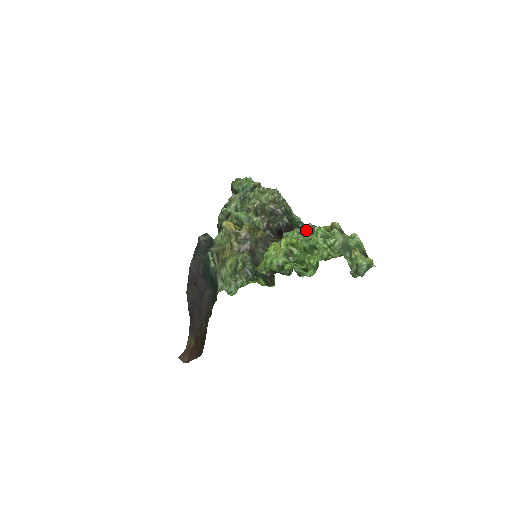
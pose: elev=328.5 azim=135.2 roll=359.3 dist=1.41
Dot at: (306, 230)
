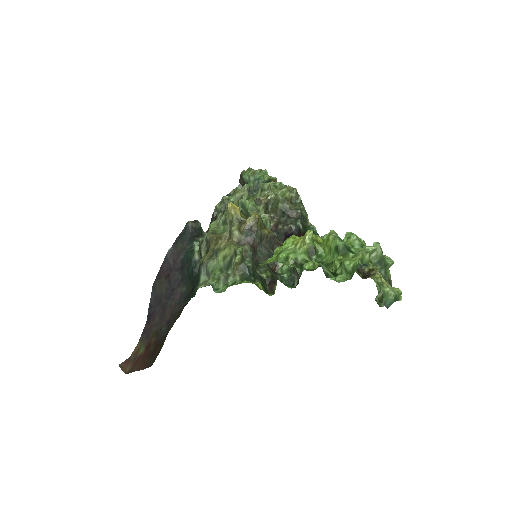
Dot at: occluded
